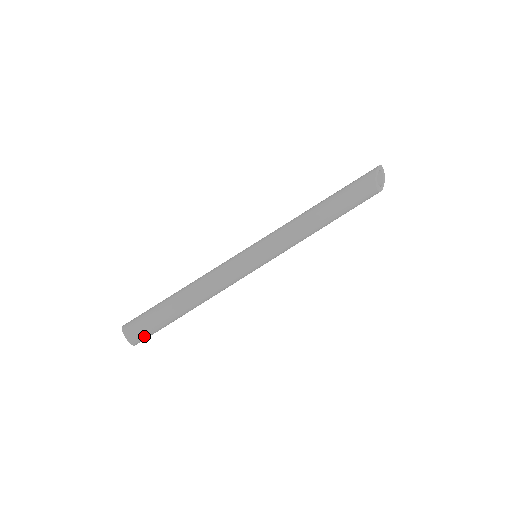
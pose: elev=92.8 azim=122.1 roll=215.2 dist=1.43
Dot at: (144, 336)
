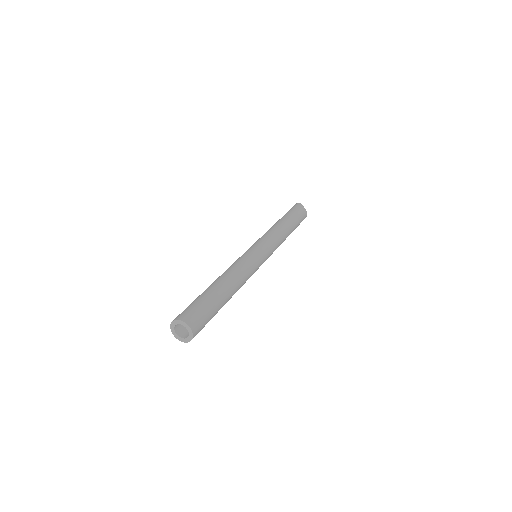
Dot at: (201, 322)
